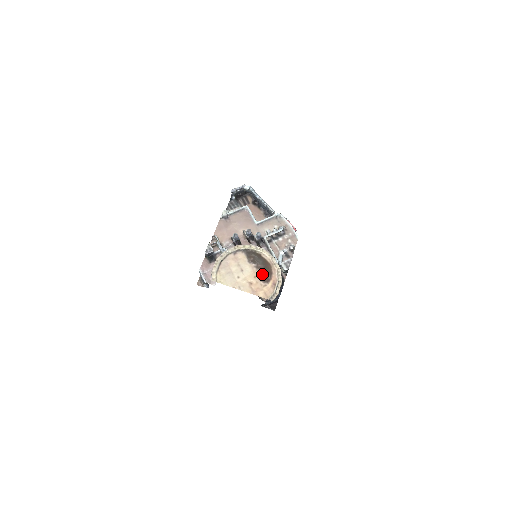
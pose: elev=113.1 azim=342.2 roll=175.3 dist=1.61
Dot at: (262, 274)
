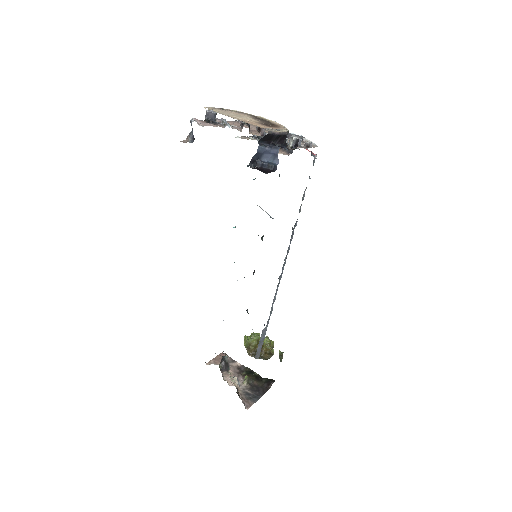
Dot at: (265, 124)
